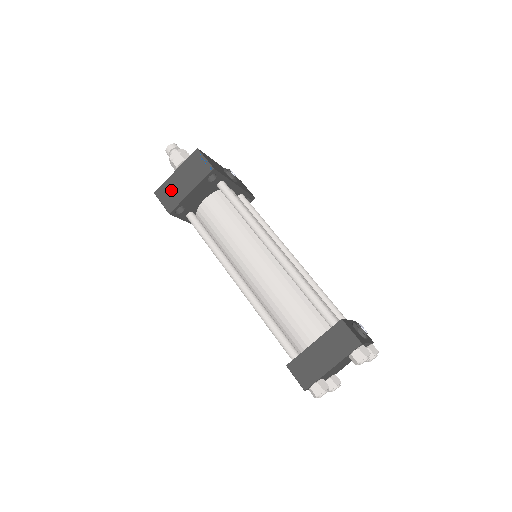
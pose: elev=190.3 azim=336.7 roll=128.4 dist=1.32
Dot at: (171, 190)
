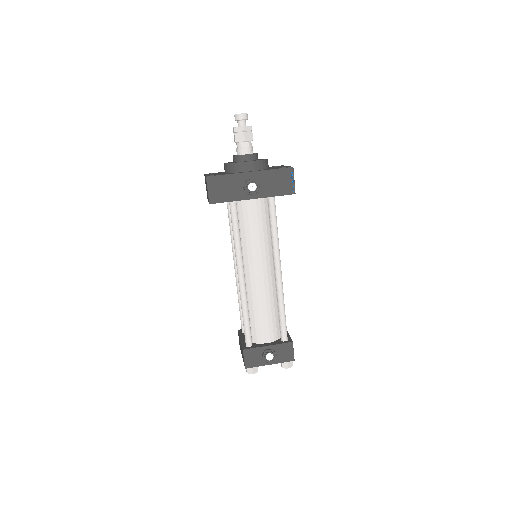
Dot at: occluded
